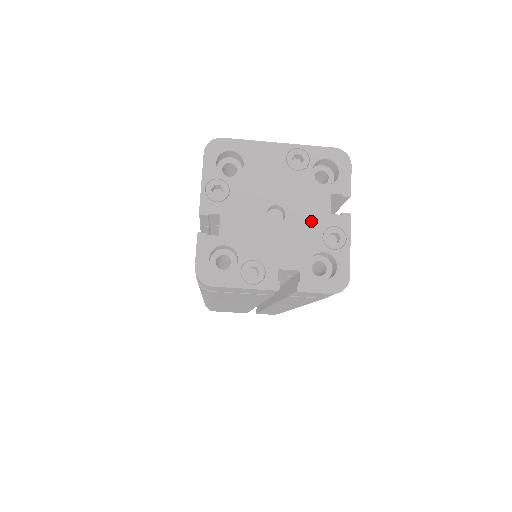
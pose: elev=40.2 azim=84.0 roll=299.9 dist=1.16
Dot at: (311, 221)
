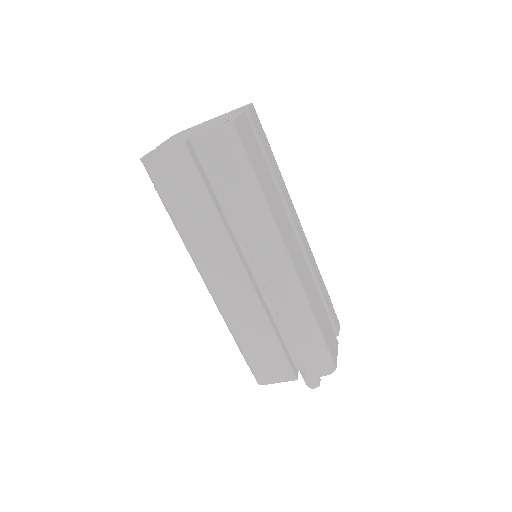
Dot at: (218, 122)
